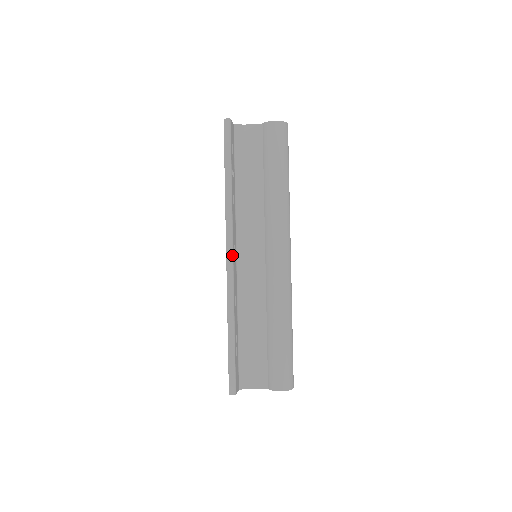
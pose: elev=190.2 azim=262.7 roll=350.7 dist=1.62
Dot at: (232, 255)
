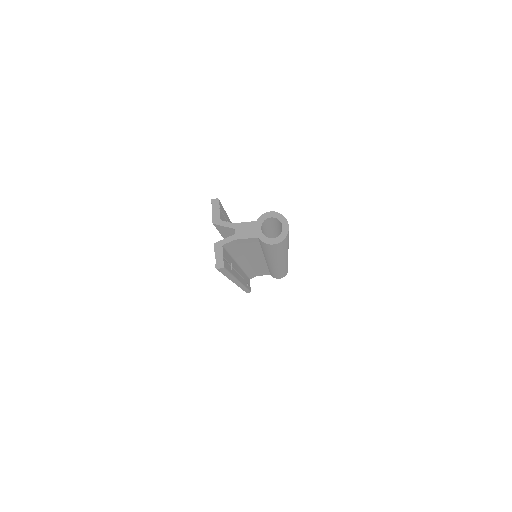
Dot at: occluded
